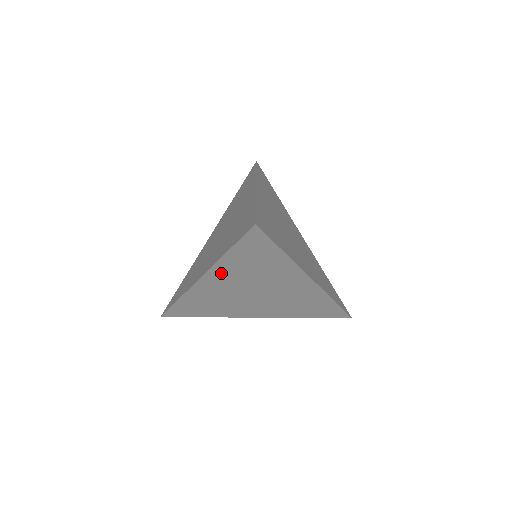
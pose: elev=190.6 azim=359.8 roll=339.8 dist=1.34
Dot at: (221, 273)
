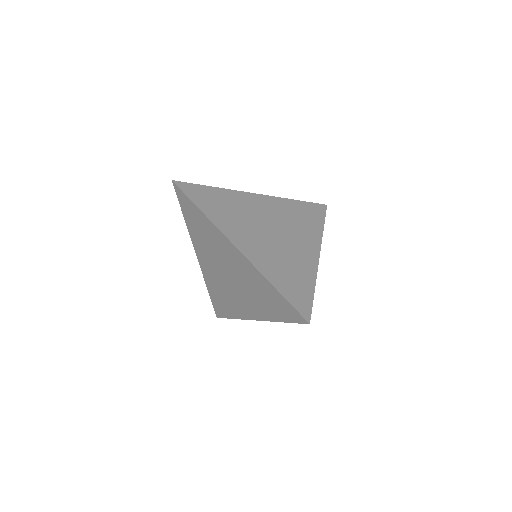
Dot at: (198, 246)
